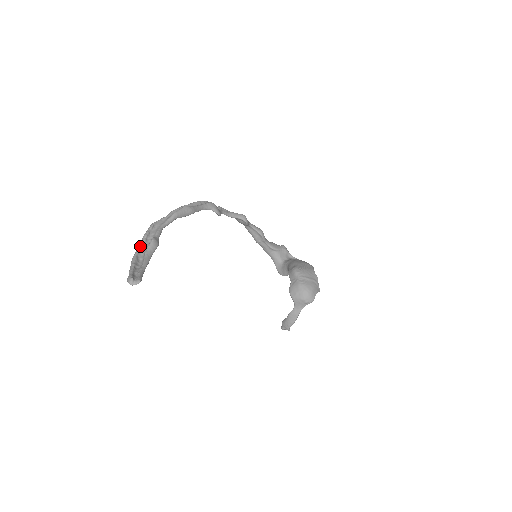
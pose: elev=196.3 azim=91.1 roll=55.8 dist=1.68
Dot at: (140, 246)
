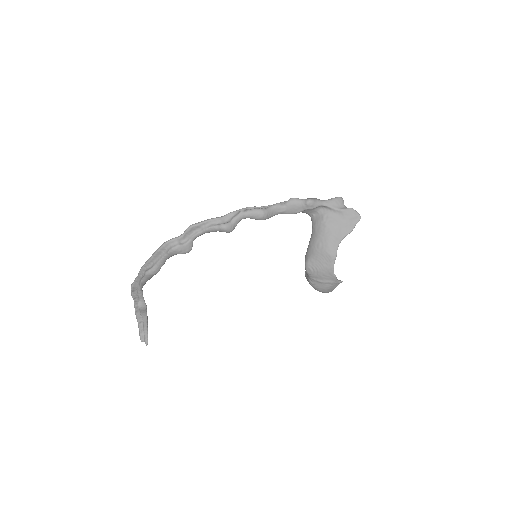
Dot at: (134, 306)
